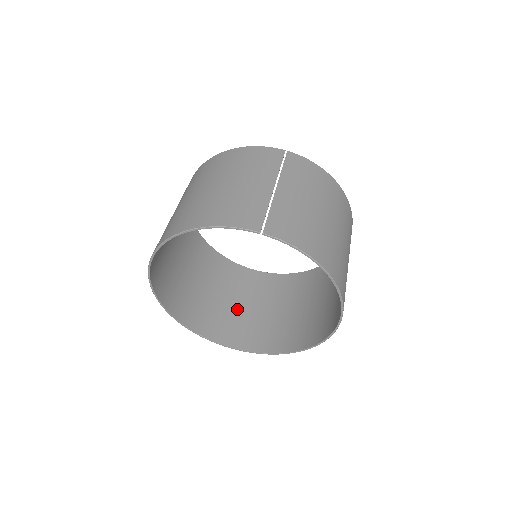
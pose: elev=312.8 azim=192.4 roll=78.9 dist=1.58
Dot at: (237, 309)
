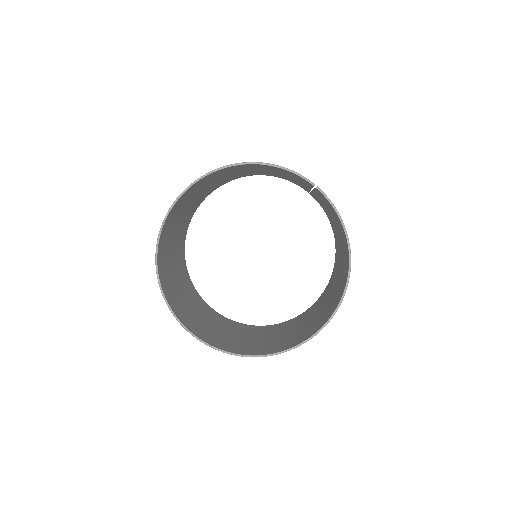
Dot at: (199, 317)
